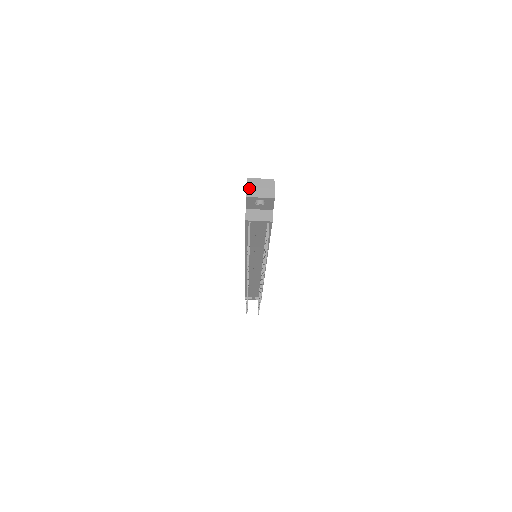
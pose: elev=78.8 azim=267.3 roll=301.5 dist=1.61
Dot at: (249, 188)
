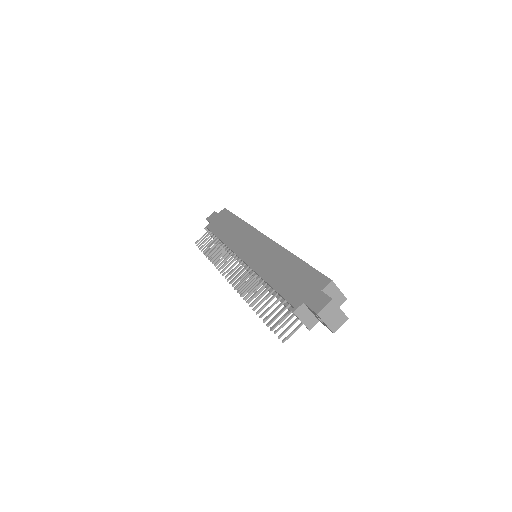
Dot at: (327, 308)
